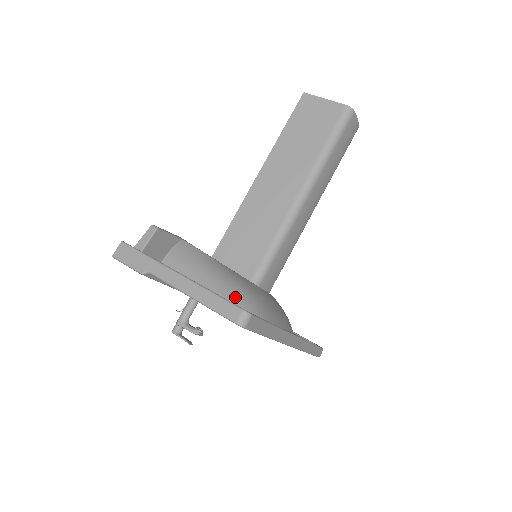
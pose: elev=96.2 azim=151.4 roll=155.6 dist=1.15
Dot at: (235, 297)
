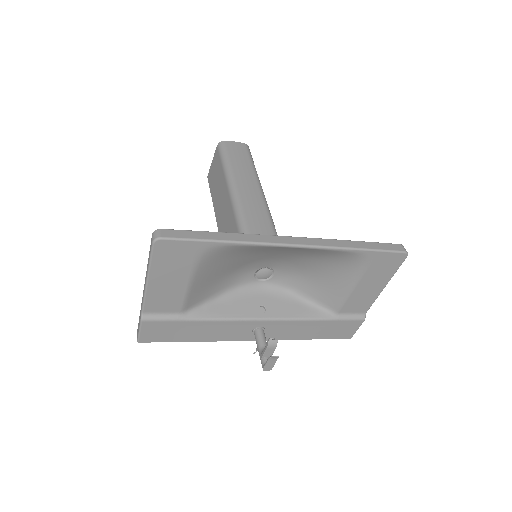
Dot at: occluded
